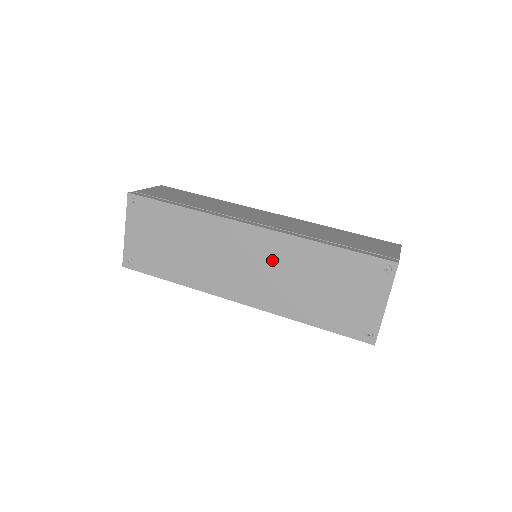
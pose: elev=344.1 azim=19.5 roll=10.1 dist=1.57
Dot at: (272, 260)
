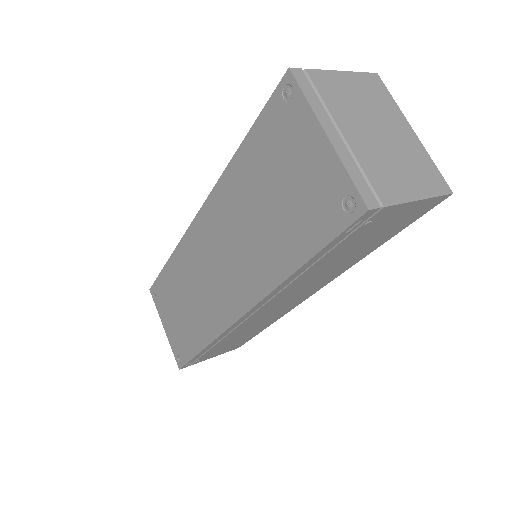
Dot at: (225, 231)
